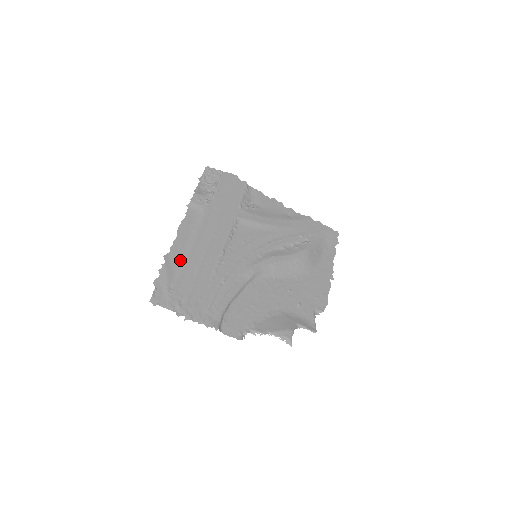
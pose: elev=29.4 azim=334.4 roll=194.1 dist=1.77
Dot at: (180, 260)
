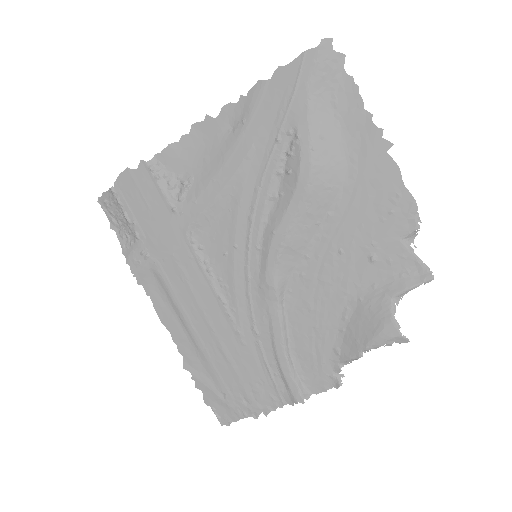
Dot at: (198, 356)
